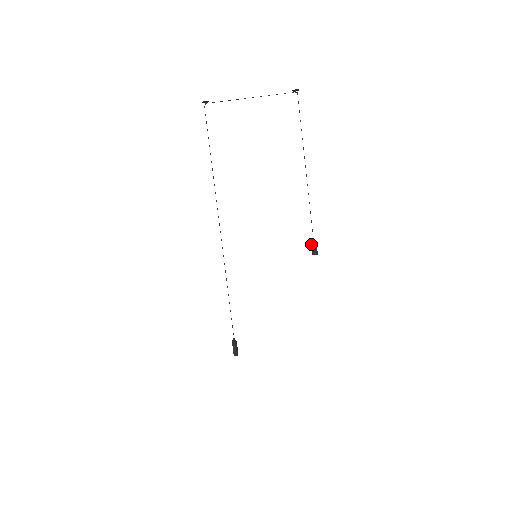
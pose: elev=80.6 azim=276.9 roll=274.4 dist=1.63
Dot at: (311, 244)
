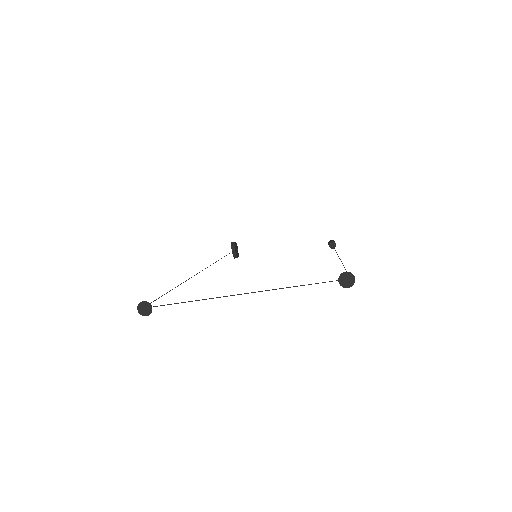
Dot at: occluded
